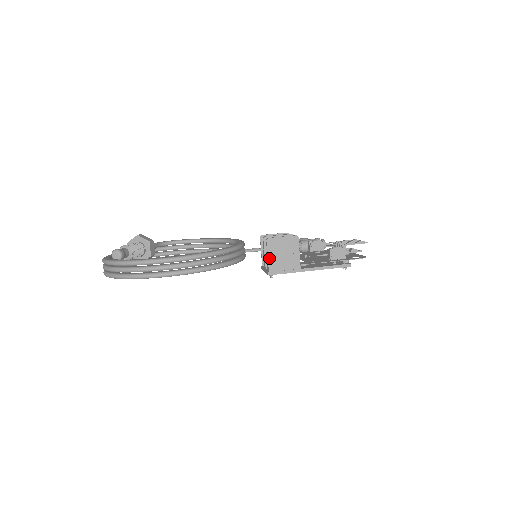
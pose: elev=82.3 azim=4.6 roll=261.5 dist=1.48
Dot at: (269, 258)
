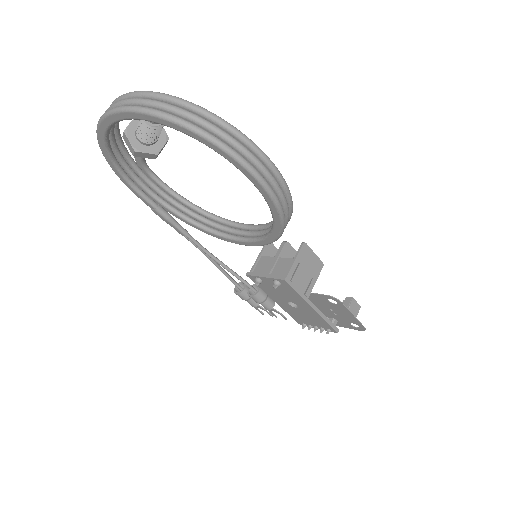
Dot at: (295, 263)
